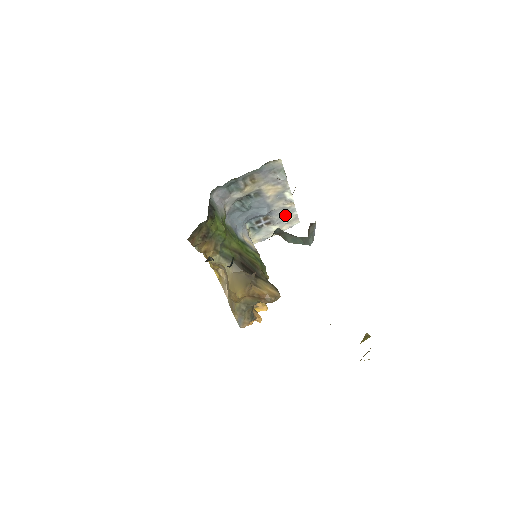
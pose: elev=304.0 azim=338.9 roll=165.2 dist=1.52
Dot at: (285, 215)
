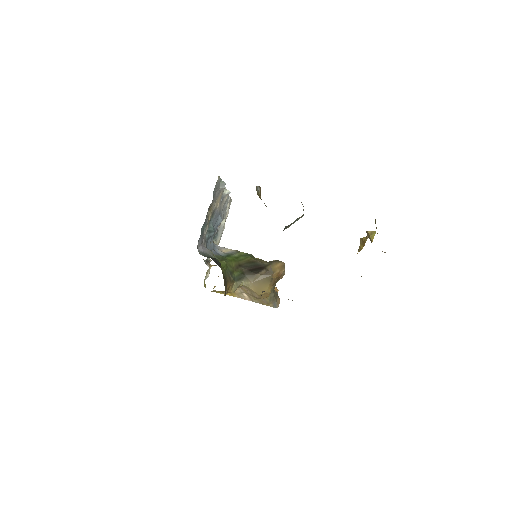
Dot at: (225, 206)
